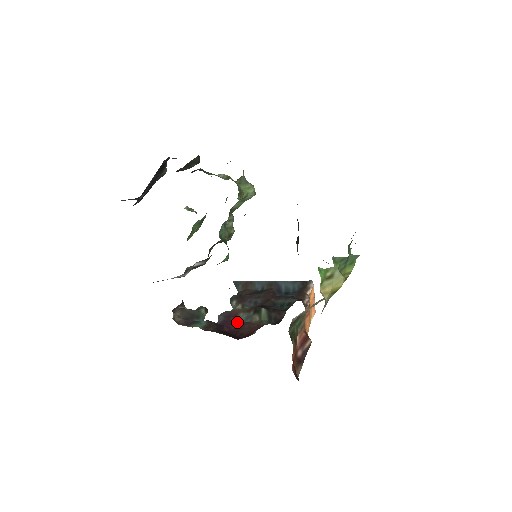
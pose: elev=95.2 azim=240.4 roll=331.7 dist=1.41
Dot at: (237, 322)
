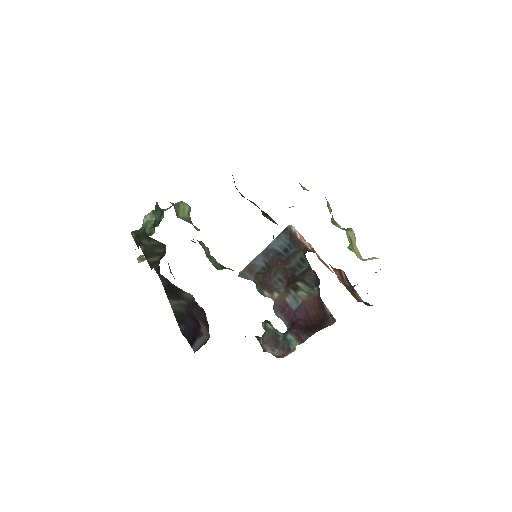
Dot at: (296, 309)
